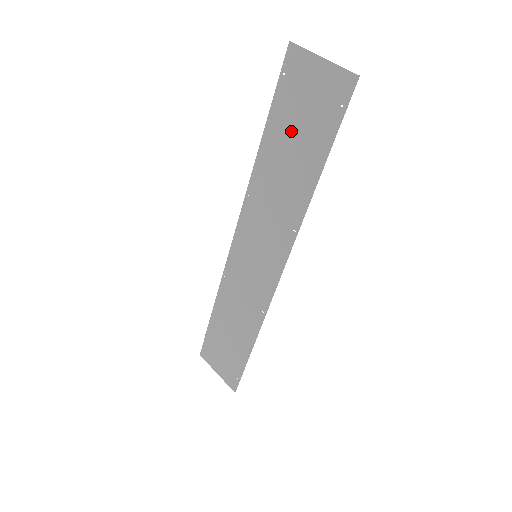
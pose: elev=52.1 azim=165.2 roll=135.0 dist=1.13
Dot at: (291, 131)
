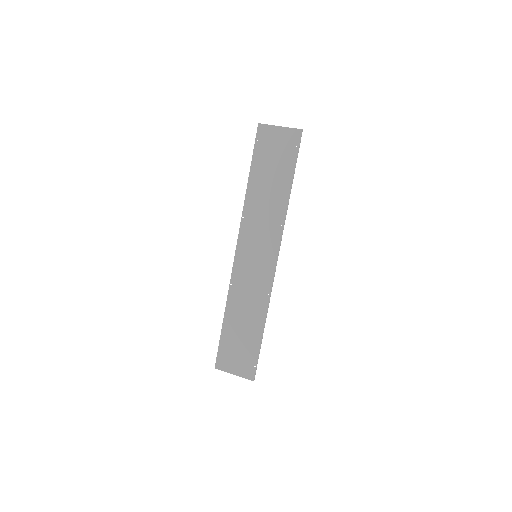
Dot at: (268, 168)
